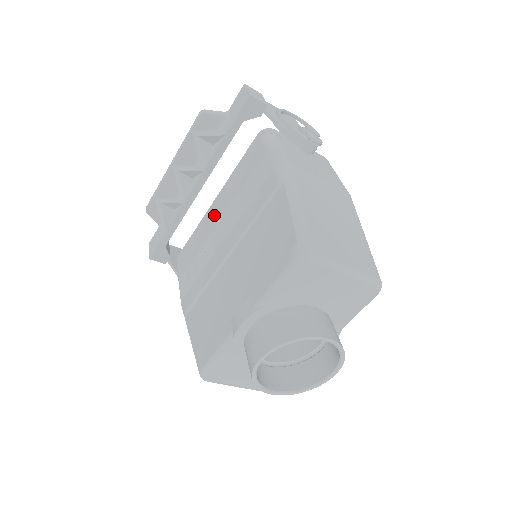
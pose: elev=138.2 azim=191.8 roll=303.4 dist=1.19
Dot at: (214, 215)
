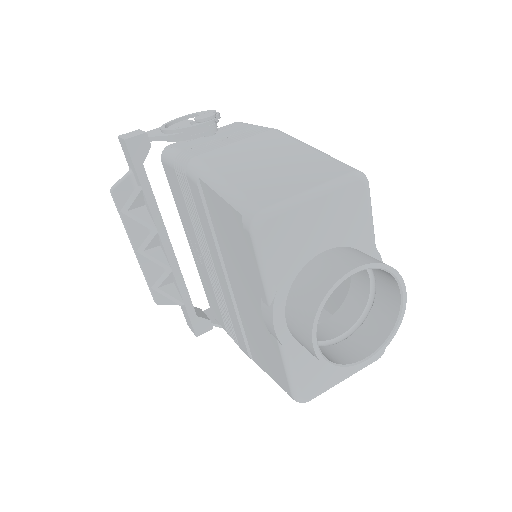
Dot at: (198, 257)
